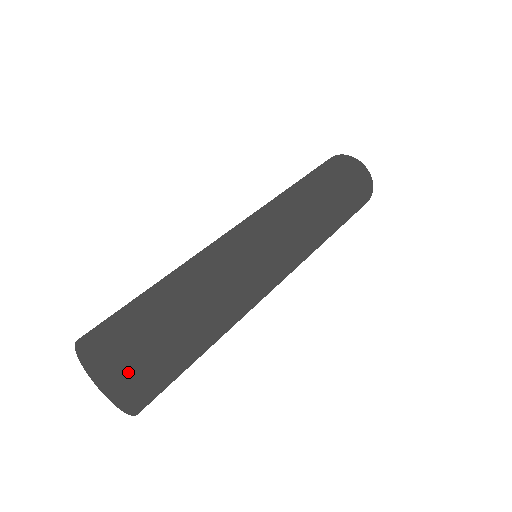
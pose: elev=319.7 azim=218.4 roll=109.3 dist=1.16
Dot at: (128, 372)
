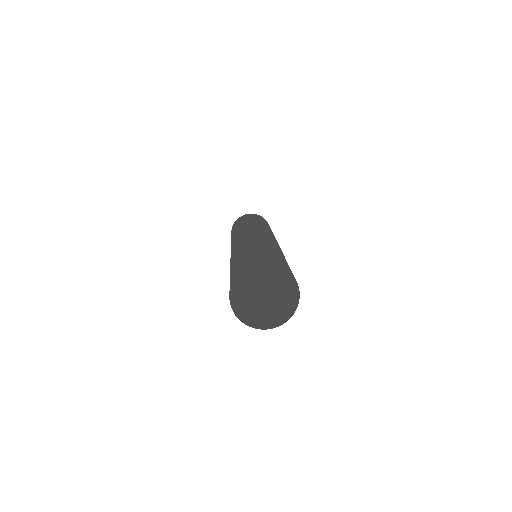
Dot at: (299, 291)
